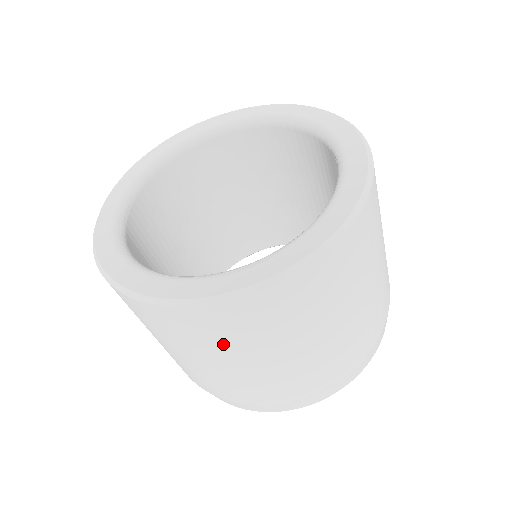
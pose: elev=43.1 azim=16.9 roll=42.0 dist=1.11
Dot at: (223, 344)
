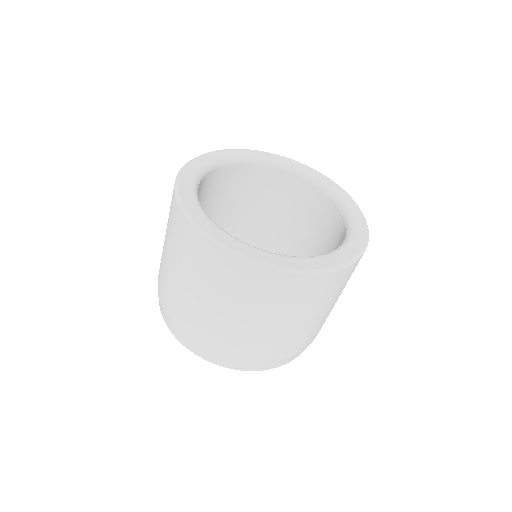
Dot at: (264, 303)
